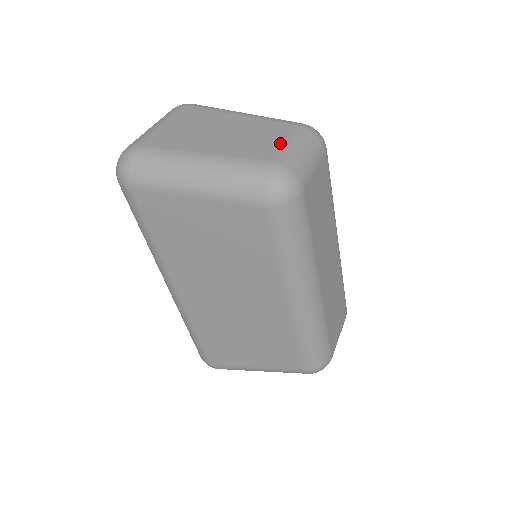
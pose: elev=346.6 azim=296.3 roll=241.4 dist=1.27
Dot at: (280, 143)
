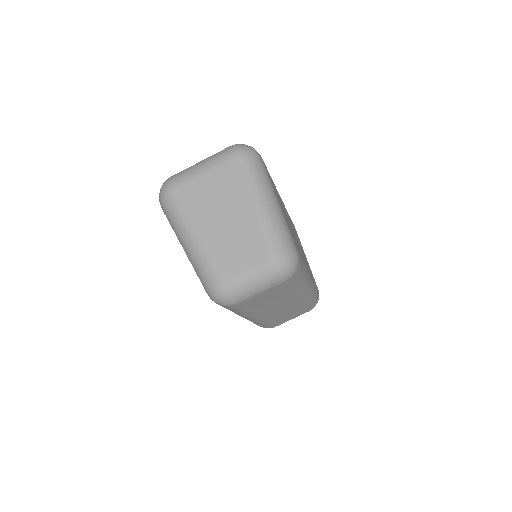
Dot at: (243, 268)
